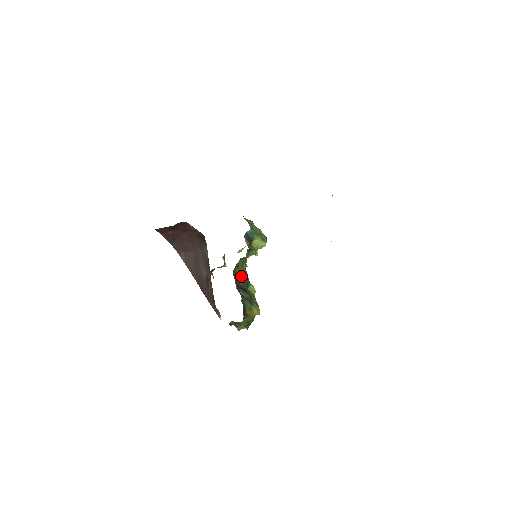
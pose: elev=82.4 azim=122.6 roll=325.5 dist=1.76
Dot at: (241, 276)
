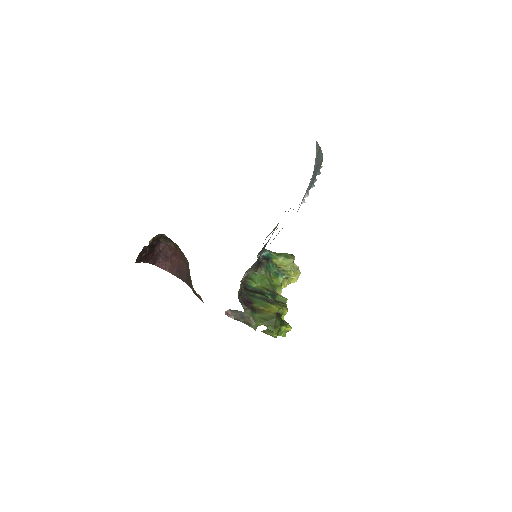
Dot at: (259, 287)
